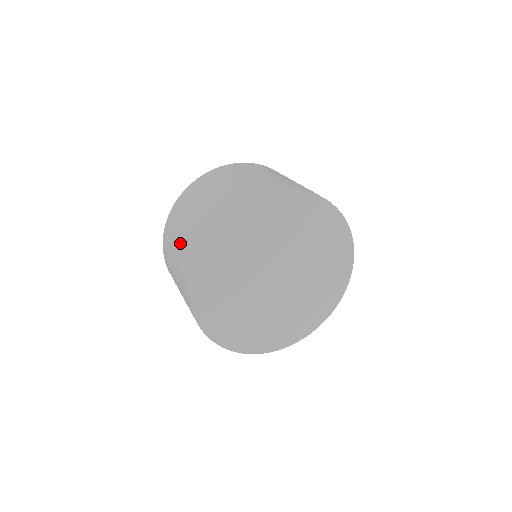
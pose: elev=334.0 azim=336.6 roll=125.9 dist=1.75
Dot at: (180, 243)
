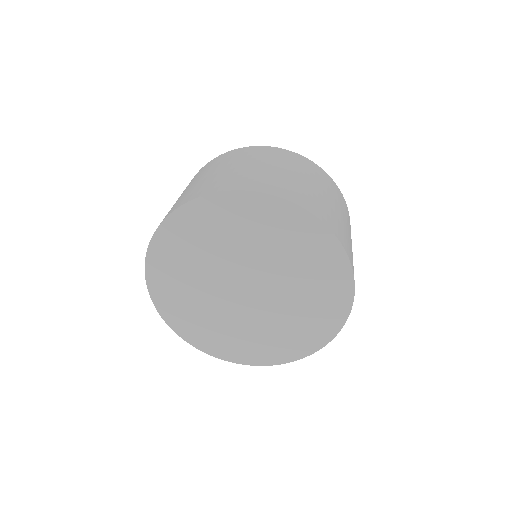
Dot at: occluded
